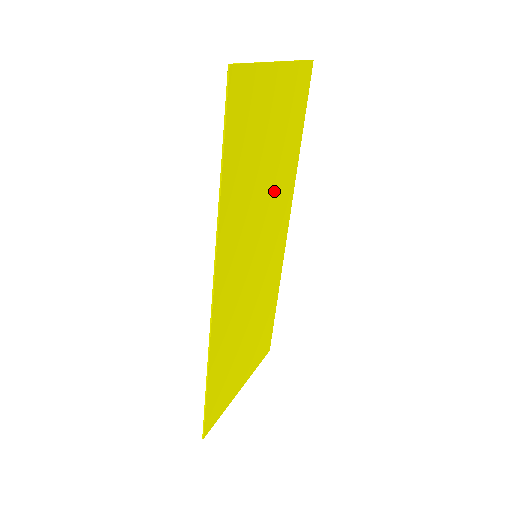
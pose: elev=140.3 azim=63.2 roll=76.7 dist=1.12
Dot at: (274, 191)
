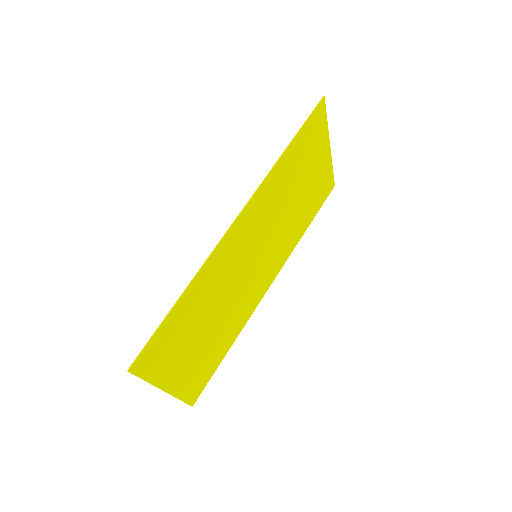
Dot at: (287, 227)
